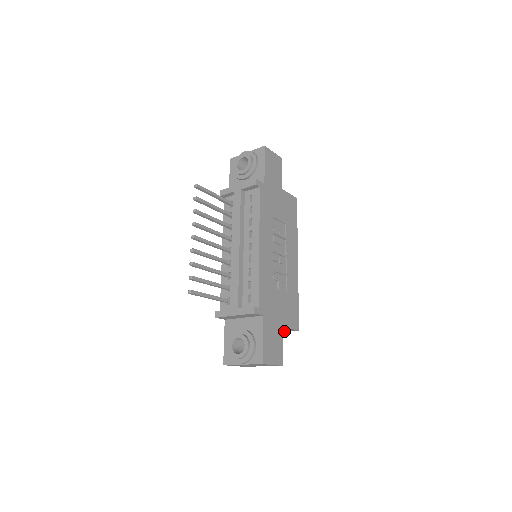
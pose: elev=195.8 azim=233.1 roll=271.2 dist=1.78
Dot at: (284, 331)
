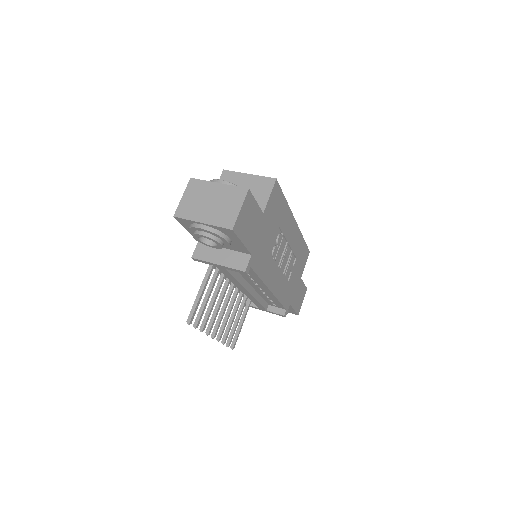
Dot at: occluded
